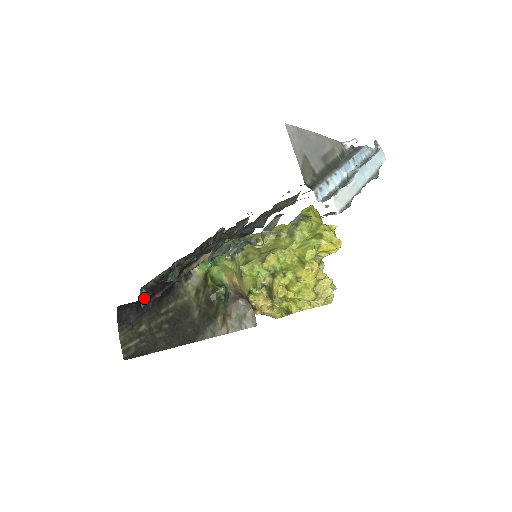
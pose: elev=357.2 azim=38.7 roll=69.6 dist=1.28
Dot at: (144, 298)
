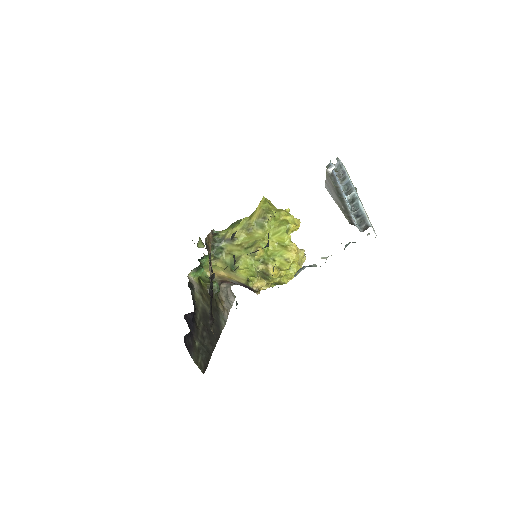
Dot at: (211, 325)
